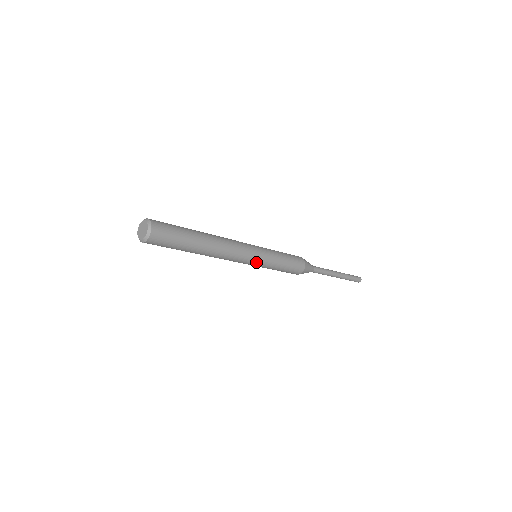
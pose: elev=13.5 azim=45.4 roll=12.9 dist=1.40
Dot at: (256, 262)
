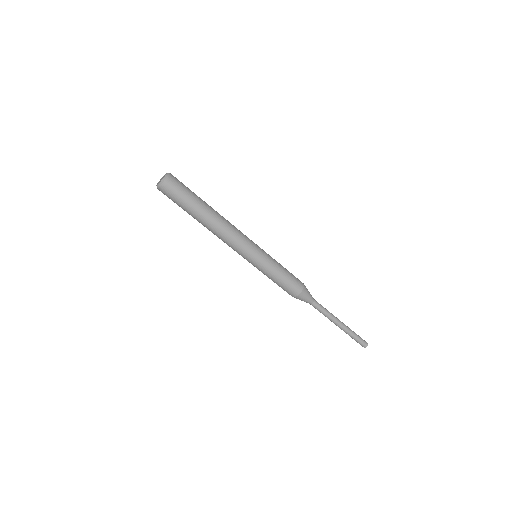
Dot at: (255, 254)
